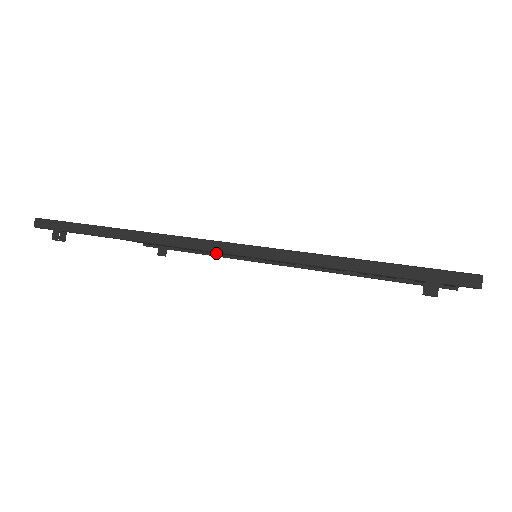
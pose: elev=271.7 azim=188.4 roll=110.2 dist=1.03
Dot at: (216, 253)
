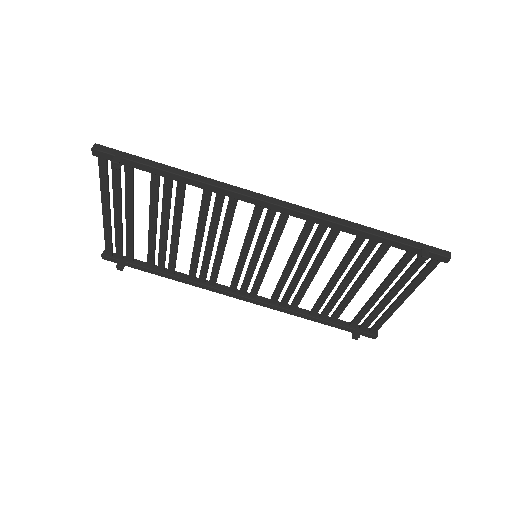
Dot at: (190, 269)
